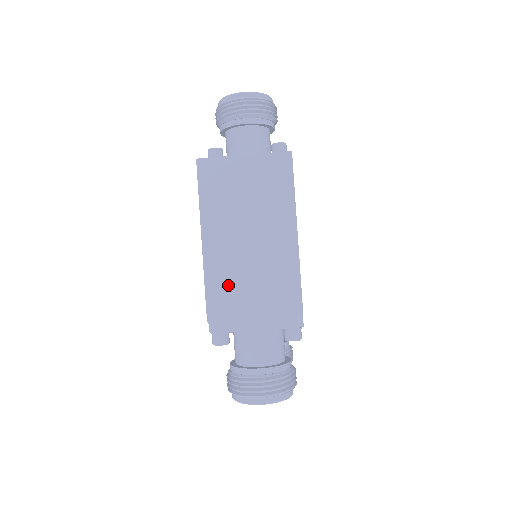
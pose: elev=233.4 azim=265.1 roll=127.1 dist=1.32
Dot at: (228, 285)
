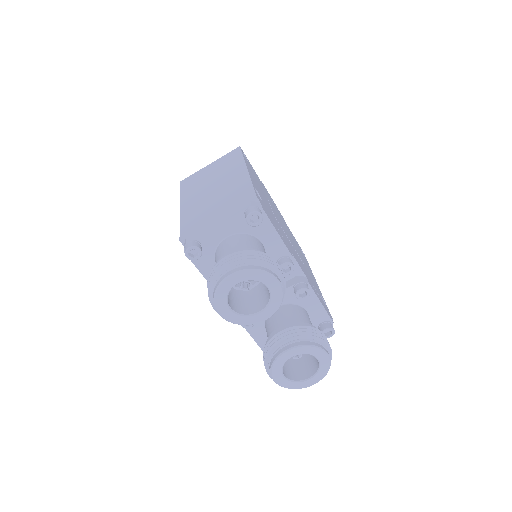
Dot at: (197, 215)
